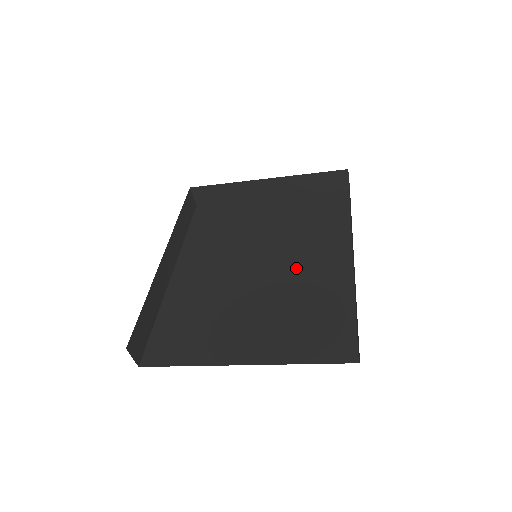
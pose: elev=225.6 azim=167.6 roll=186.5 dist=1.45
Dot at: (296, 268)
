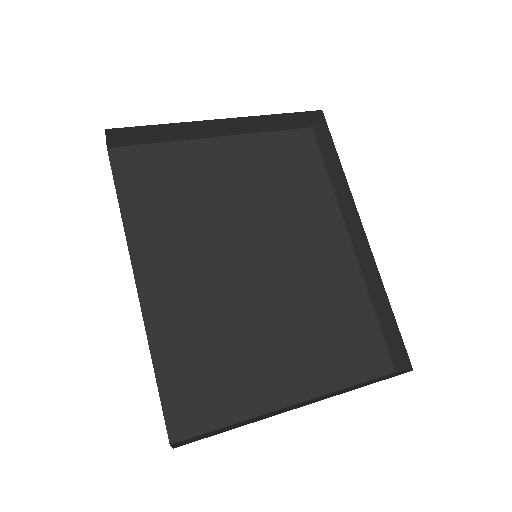
Dot at: (297, 261)
